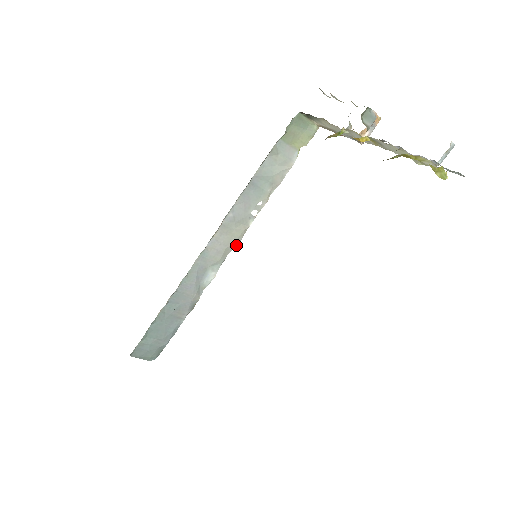
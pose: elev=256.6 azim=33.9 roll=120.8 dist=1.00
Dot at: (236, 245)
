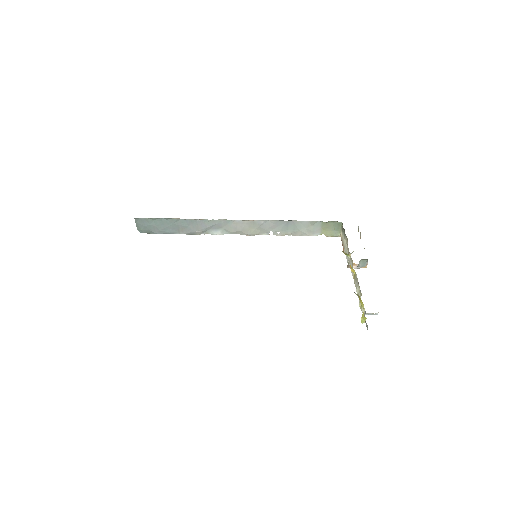
Dot at: (246, 235)
